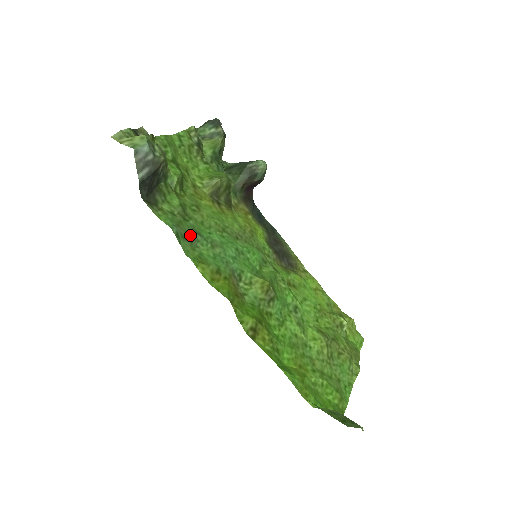
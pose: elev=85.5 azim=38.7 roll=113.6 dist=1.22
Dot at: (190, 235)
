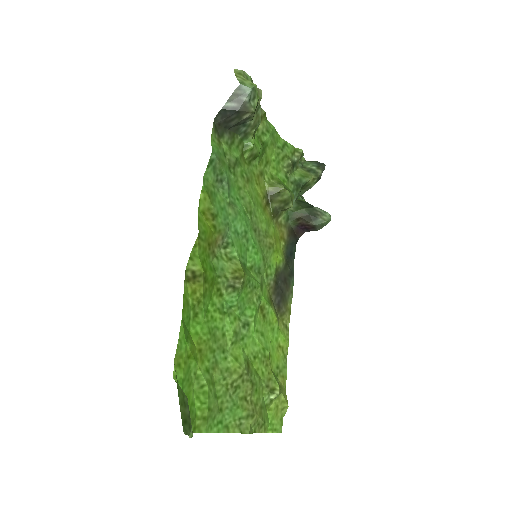
Dot at: (221, 176)
